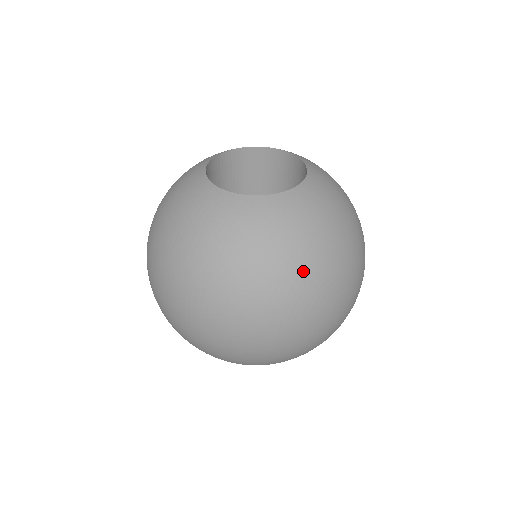
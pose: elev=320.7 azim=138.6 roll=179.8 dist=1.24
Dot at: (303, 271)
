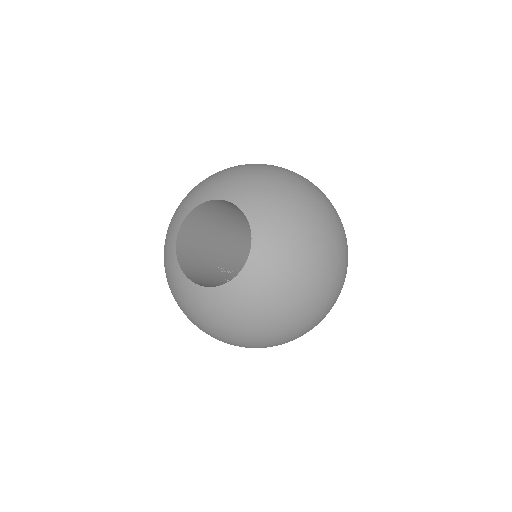
Dot at: (242, 336)
